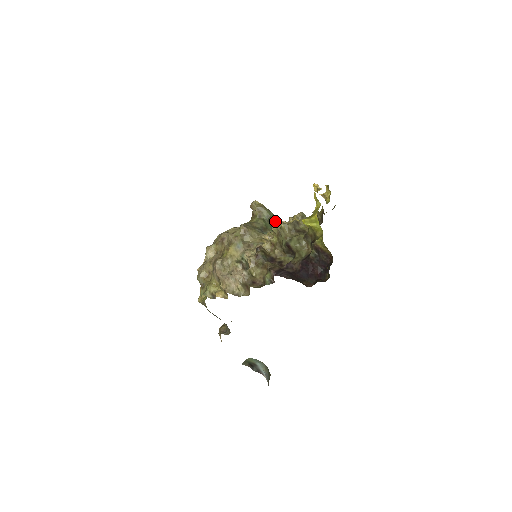
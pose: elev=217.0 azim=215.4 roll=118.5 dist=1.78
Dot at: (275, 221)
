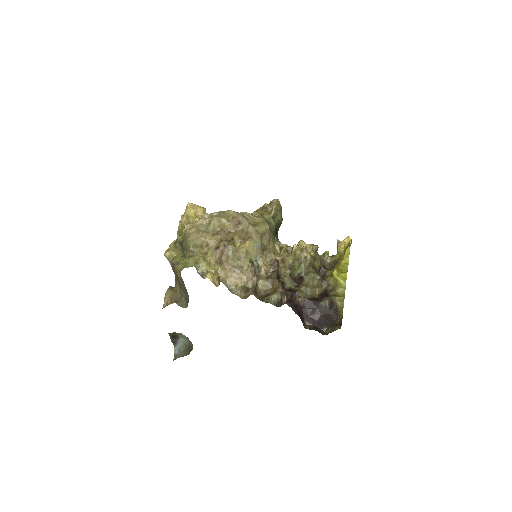
Dot at: (278, 226)
